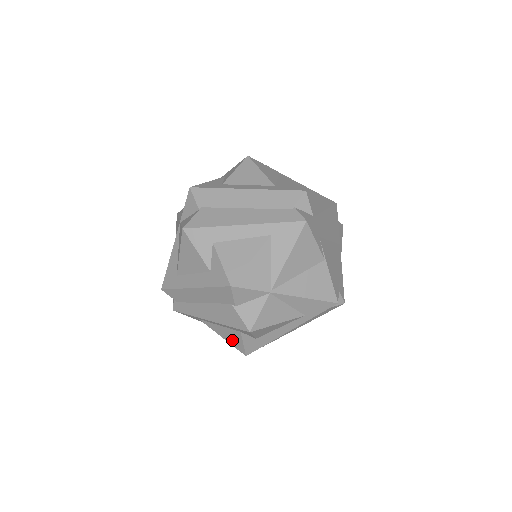
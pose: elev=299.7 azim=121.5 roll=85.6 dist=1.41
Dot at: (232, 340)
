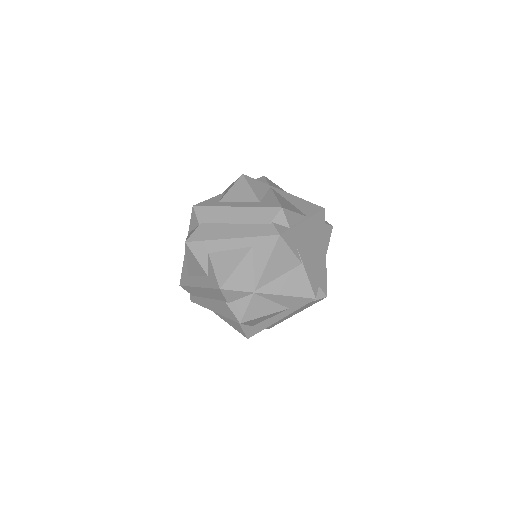
Dot at: (235, 326)
